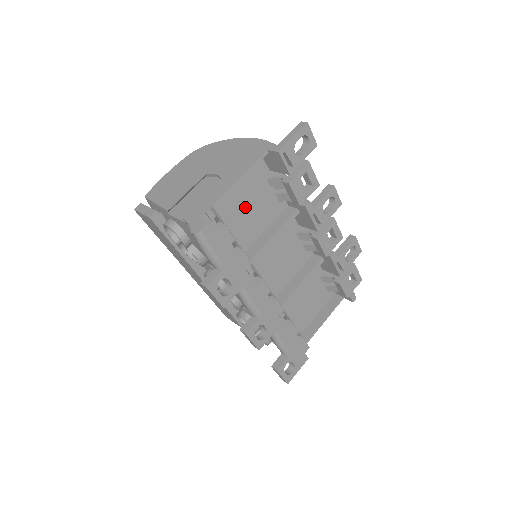
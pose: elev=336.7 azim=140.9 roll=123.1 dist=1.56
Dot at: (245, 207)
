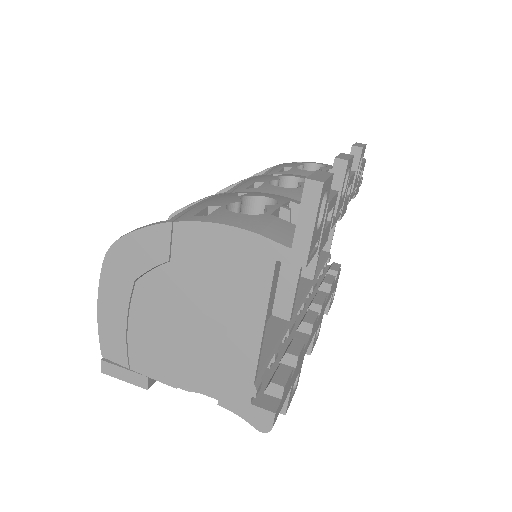
Dot at: occluded
